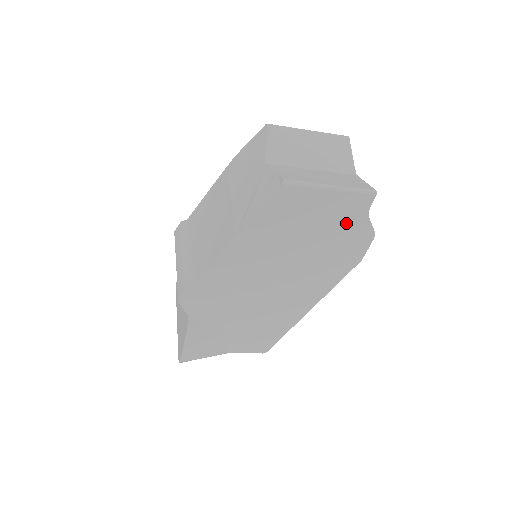
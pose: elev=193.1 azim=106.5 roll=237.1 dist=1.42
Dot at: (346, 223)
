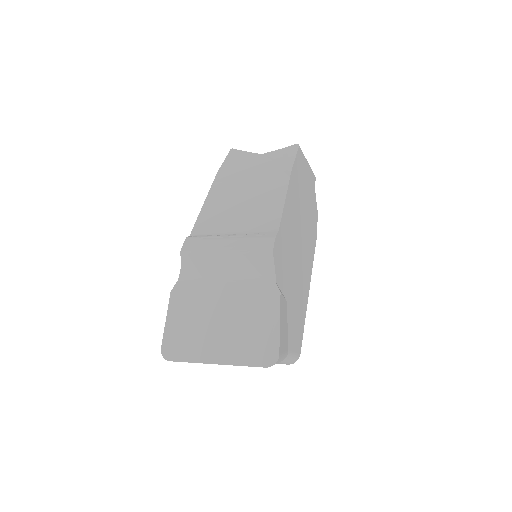
Dot at: (312, 195)
